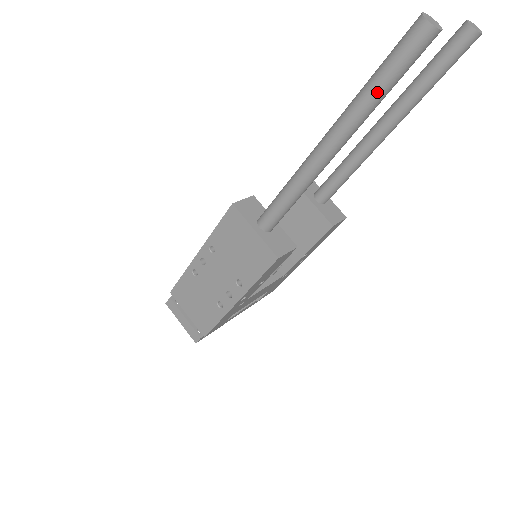
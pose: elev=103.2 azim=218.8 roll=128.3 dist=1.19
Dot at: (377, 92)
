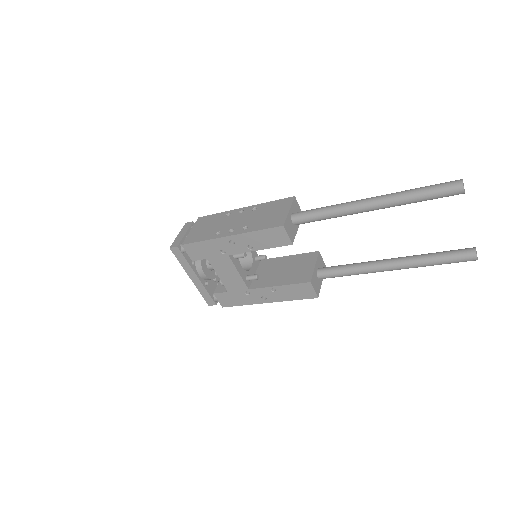
Dot at: (415, 192)
